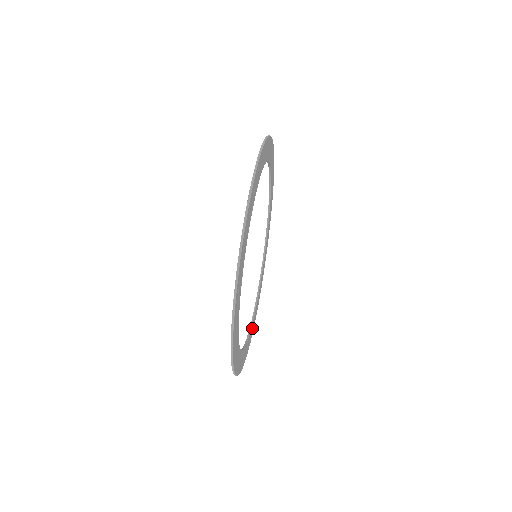
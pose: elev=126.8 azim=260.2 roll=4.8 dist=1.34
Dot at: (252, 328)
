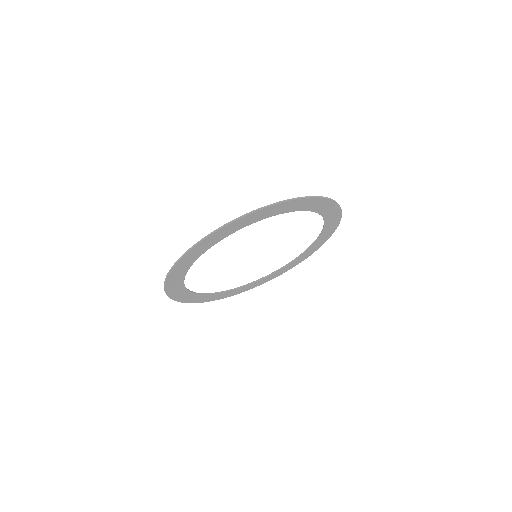
Dot at: (293, 264)
